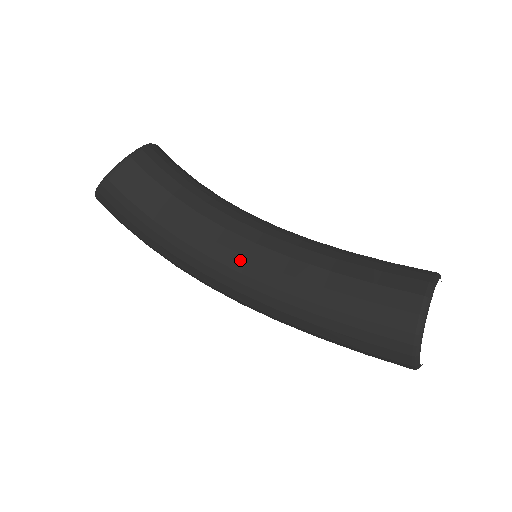
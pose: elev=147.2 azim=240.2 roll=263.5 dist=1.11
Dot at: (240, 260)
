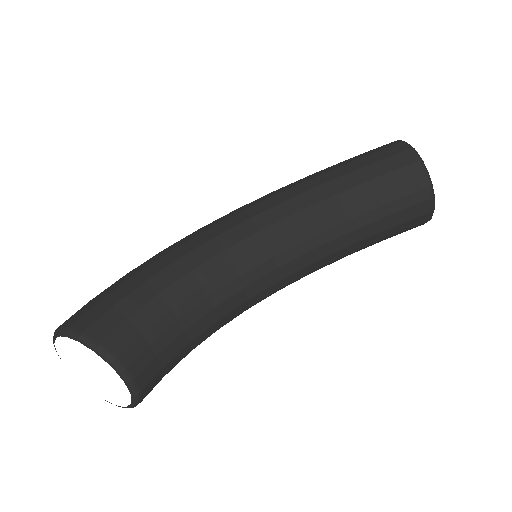
Dot at: occluded
